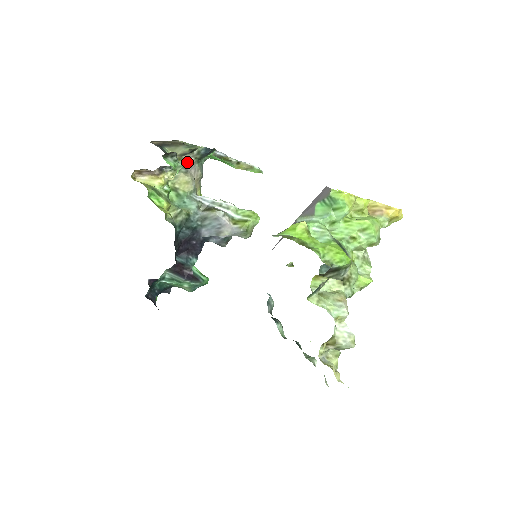
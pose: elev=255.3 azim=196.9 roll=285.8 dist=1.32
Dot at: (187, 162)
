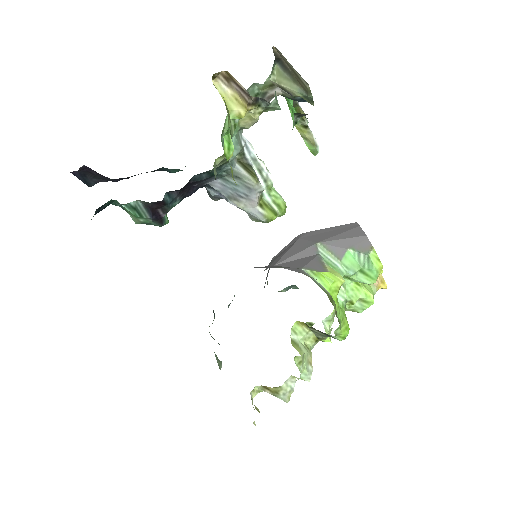
Dot at: (272, 91)
